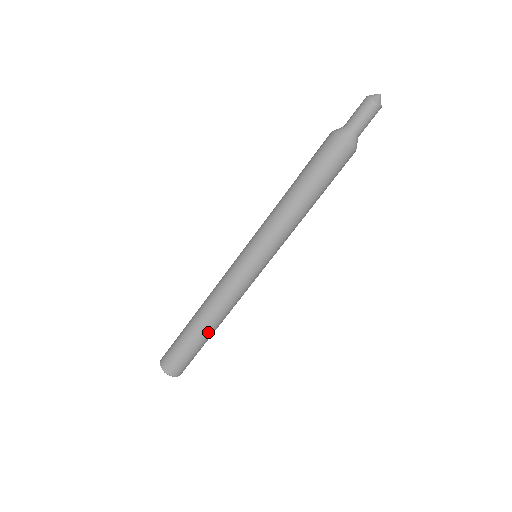
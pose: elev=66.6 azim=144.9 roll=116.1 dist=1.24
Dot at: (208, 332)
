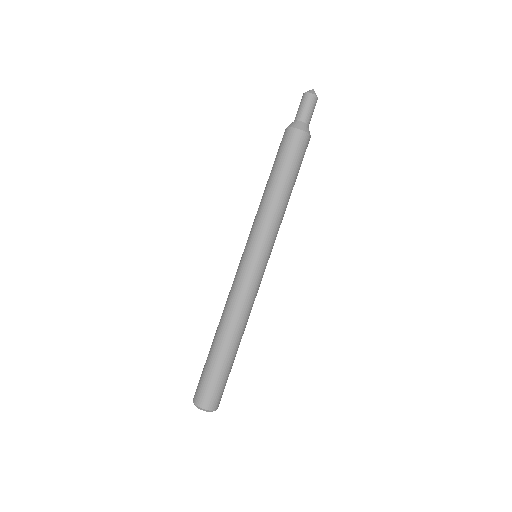
Dot at: (238, 346)
